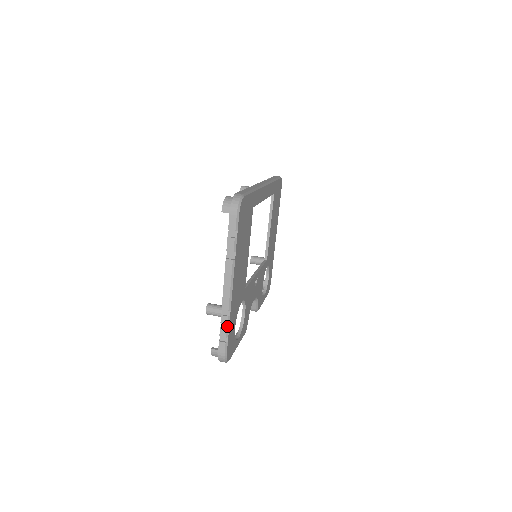
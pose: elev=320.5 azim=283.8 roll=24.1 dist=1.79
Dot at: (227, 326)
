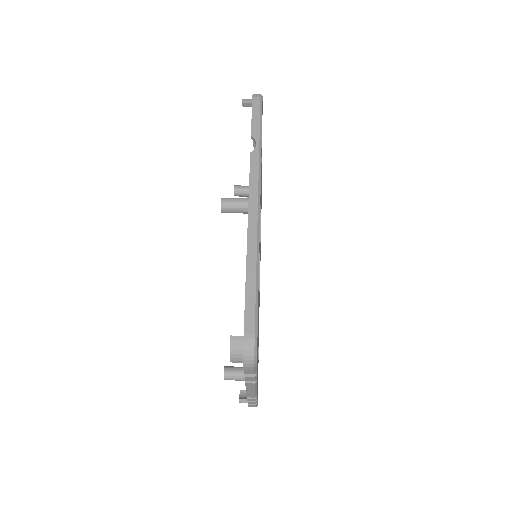
Dot at: occluded
